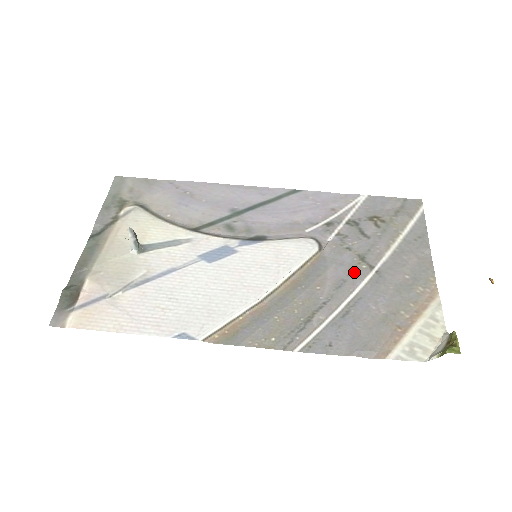
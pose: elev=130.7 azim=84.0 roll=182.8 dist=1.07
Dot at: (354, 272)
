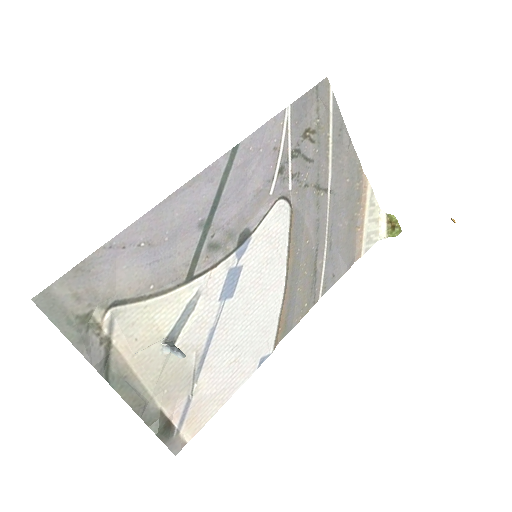
Dot at: (320, 206)
